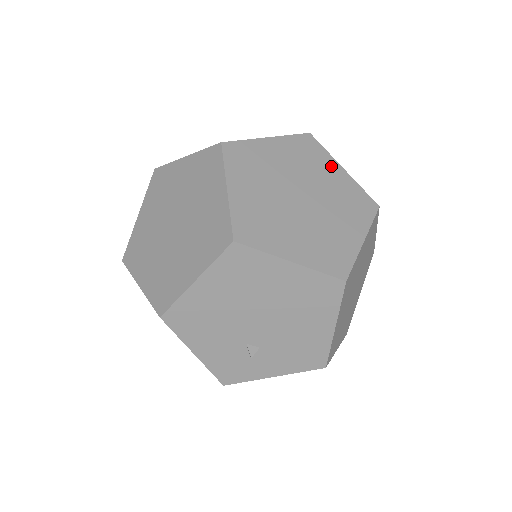
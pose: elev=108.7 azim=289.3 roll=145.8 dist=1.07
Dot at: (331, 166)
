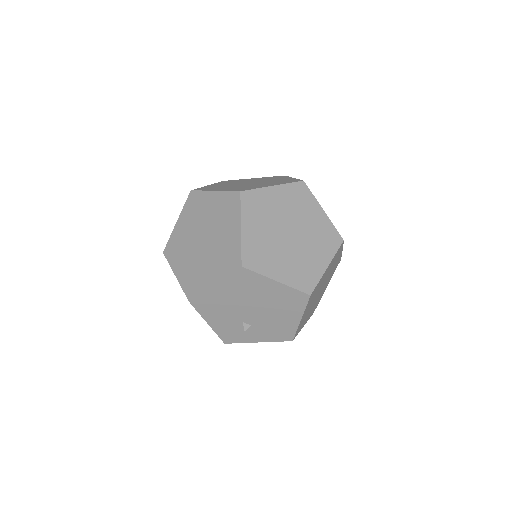
Dot at: (315, 208)
